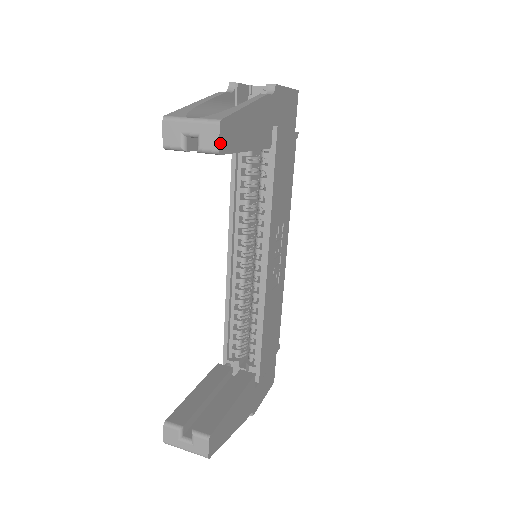
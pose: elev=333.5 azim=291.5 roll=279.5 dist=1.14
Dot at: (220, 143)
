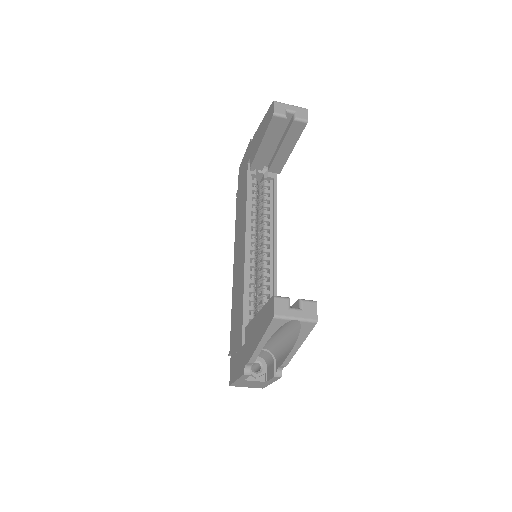
Dot at: (307, 118)
